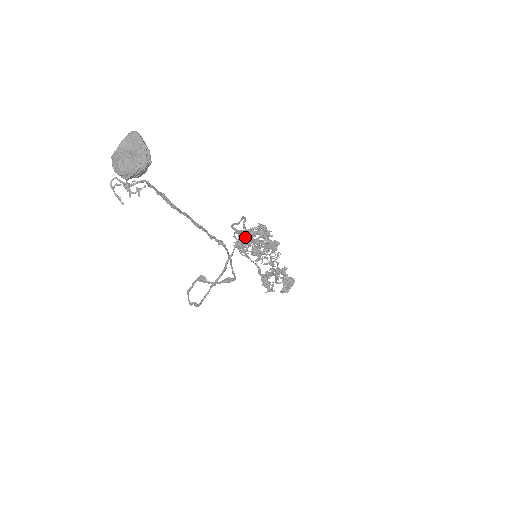
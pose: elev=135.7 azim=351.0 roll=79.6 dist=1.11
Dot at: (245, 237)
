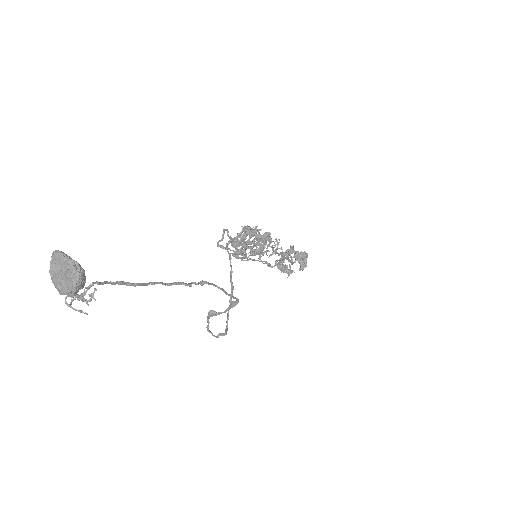
Dot at: (237, 245)
